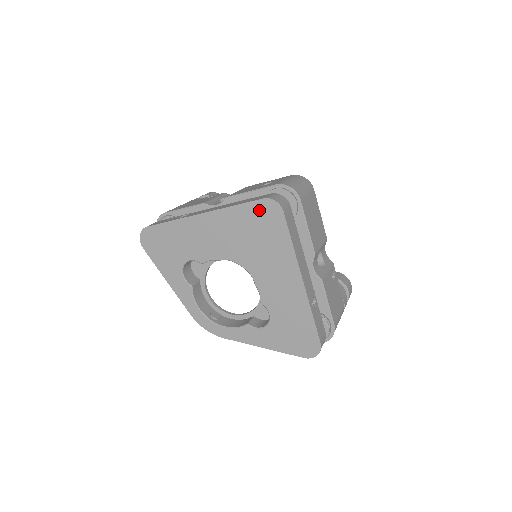
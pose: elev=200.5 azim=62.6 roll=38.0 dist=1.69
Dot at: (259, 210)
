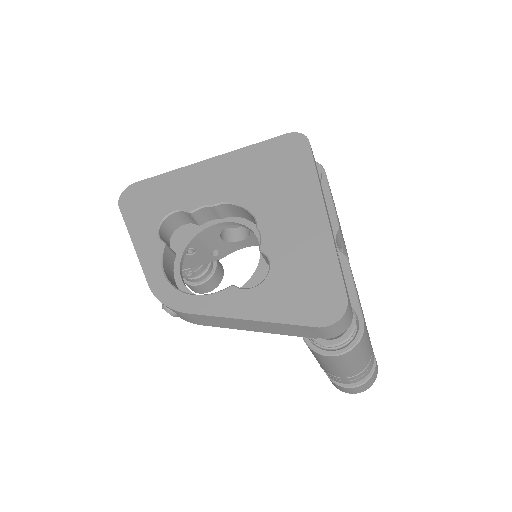
Dot at: (280, 144)
